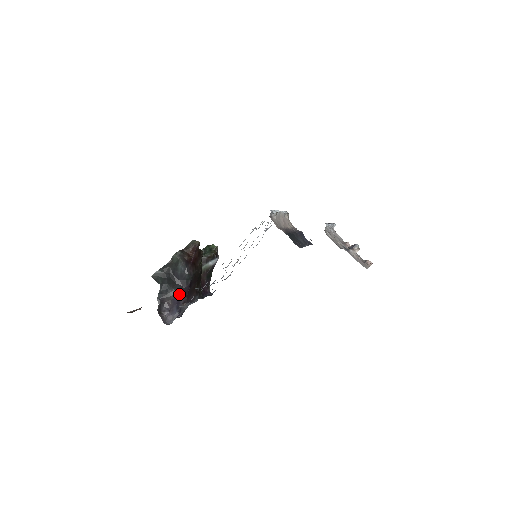
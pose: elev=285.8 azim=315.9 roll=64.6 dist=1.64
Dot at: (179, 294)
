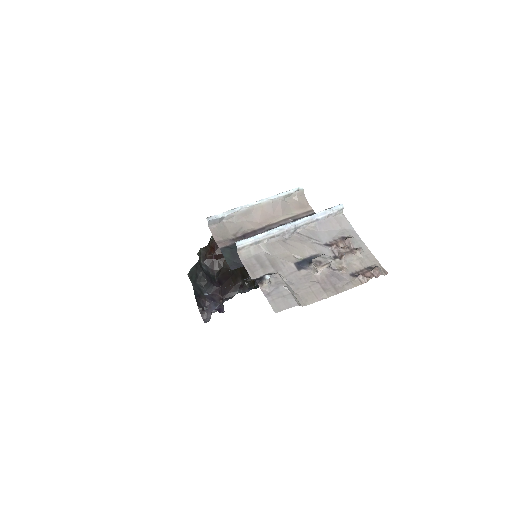
Dot at: occluded
